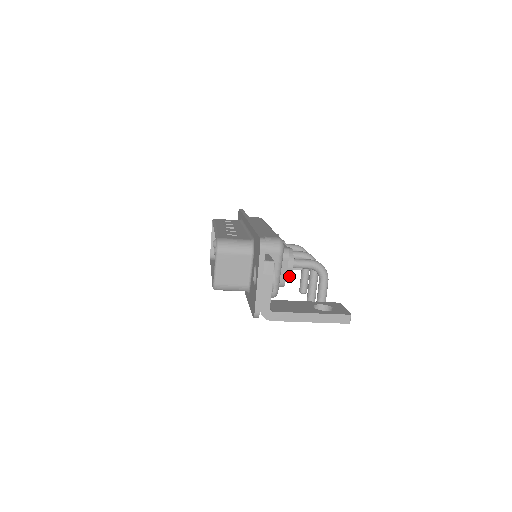
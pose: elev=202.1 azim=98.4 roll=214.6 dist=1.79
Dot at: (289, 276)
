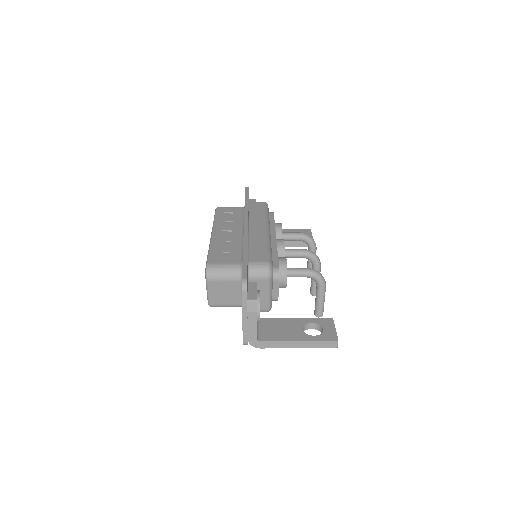
Dot at: occluded
